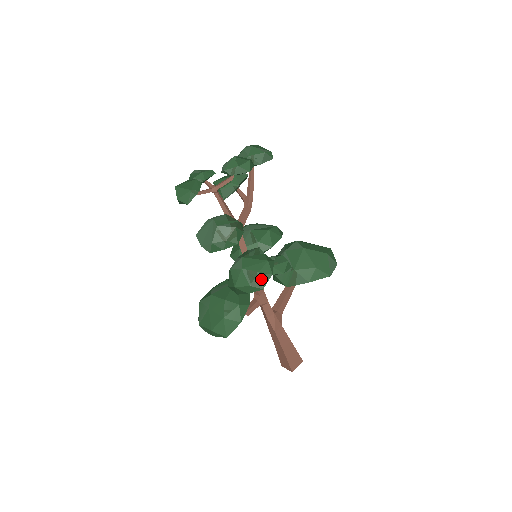
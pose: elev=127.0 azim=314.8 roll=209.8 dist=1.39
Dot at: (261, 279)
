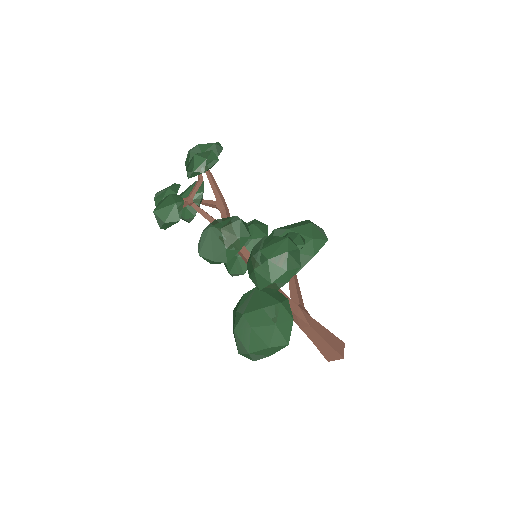
Dot at: (293, 258)
